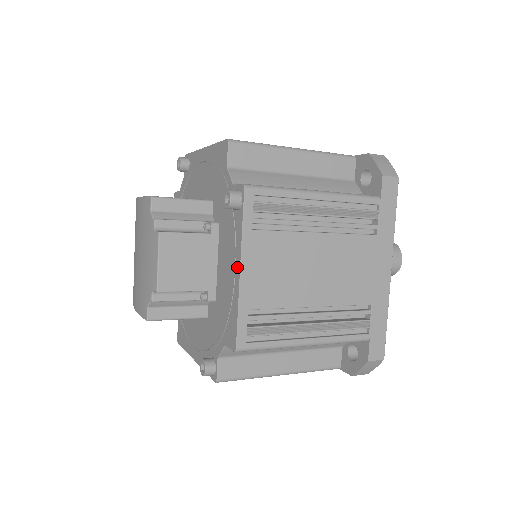
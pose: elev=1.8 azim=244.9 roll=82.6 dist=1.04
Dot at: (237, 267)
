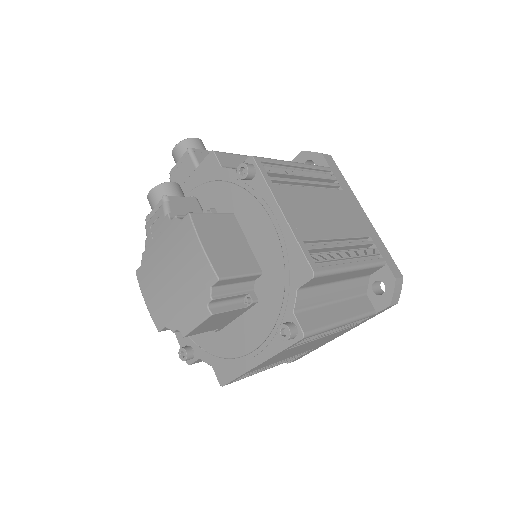
Dot at: (257, 359)
